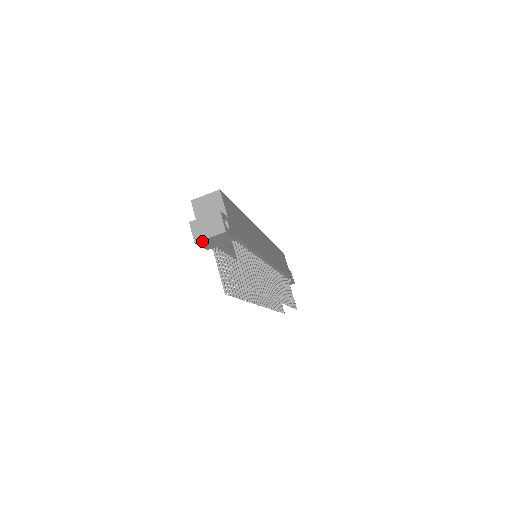
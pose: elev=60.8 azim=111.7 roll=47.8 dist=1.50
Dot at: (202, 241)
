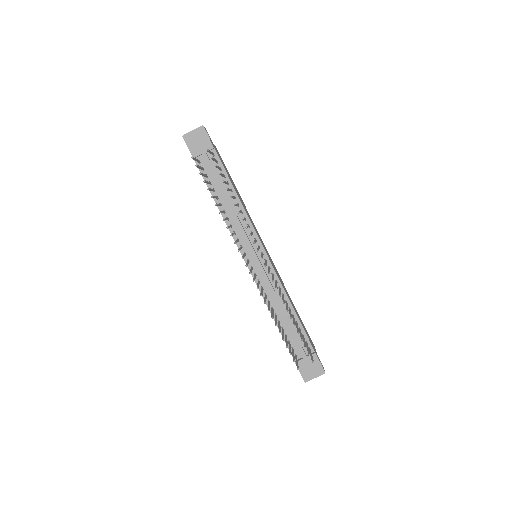
Dot at: (187, 136)
